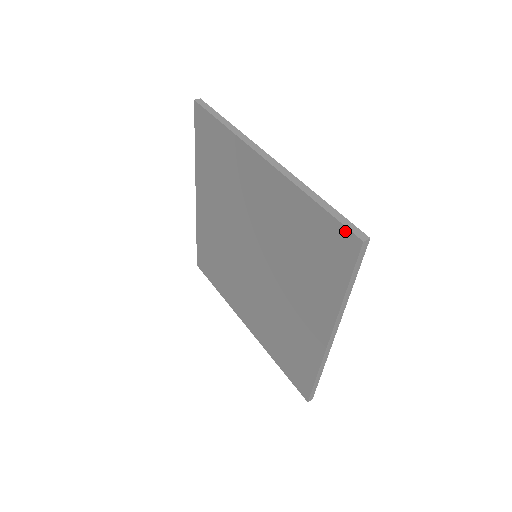
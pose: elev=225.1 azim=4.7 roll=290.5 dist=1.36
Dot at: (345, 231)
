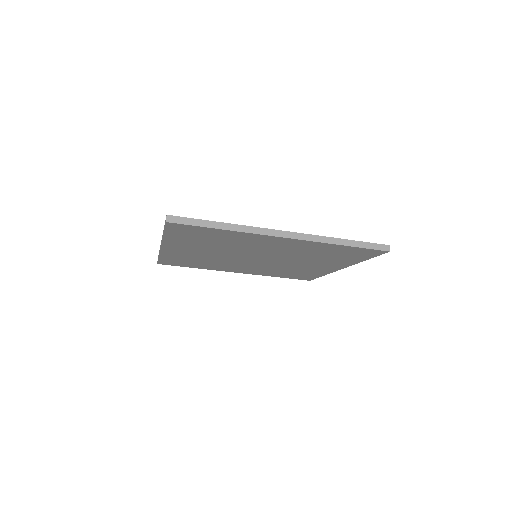
Dot at: (374, 251)
